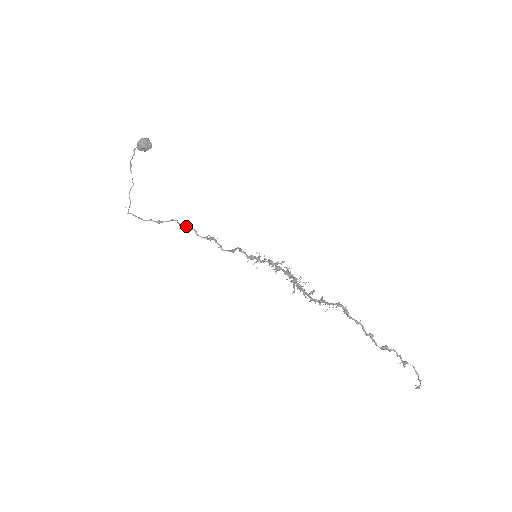
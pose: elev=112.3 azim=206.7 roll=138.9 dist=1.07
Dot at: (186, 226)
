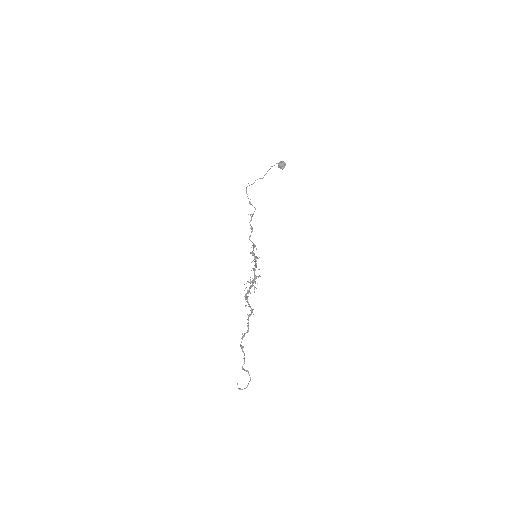
Dot at: (252, 214)
